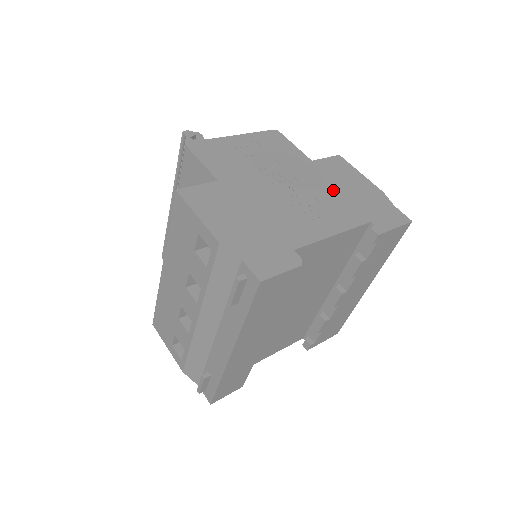
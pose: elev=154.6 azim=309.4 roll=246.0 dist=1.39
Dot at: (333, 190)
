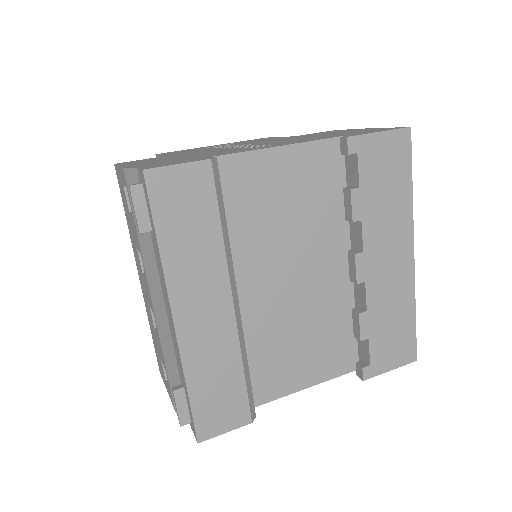
Dot at: (306, 137)
